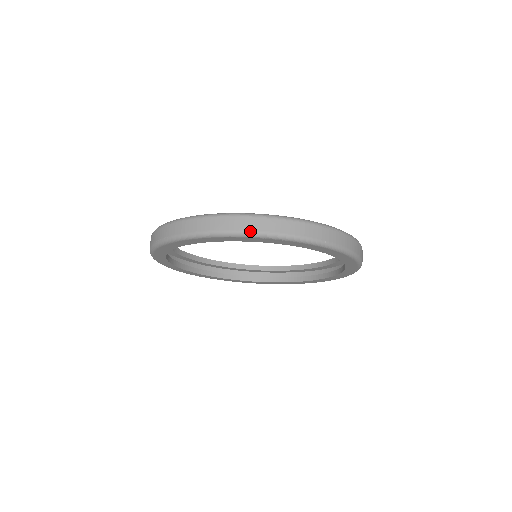
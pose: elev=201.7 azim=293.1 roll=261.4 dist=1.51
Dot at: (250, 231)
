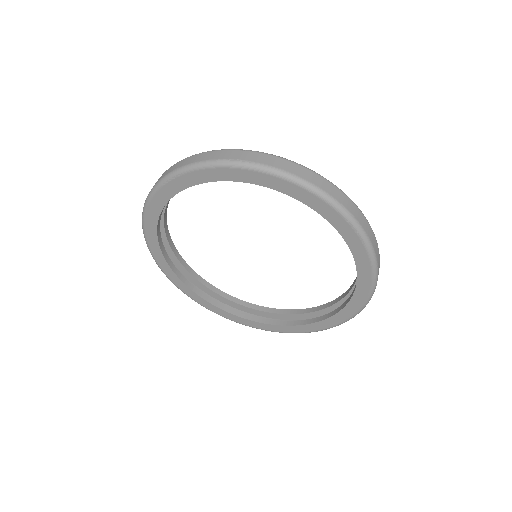
Dot at: (159, 180)
